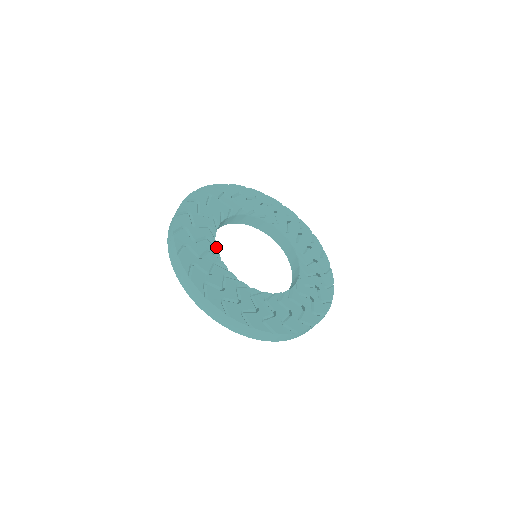
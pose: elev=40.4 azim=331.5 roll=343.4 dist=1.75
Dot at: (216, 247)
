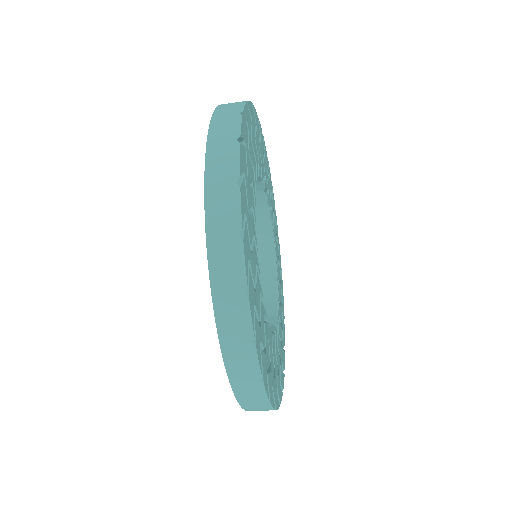
Dot at: (259, 281)
